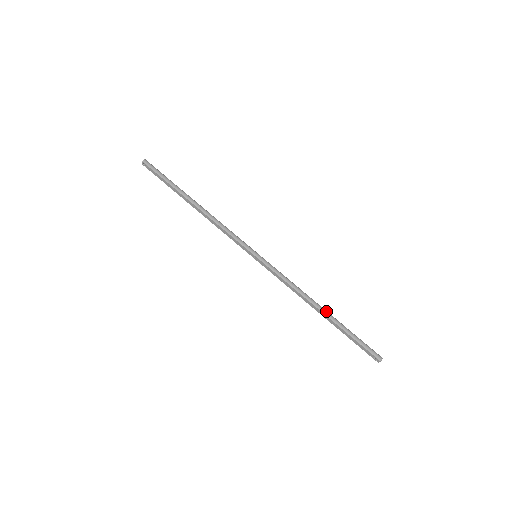
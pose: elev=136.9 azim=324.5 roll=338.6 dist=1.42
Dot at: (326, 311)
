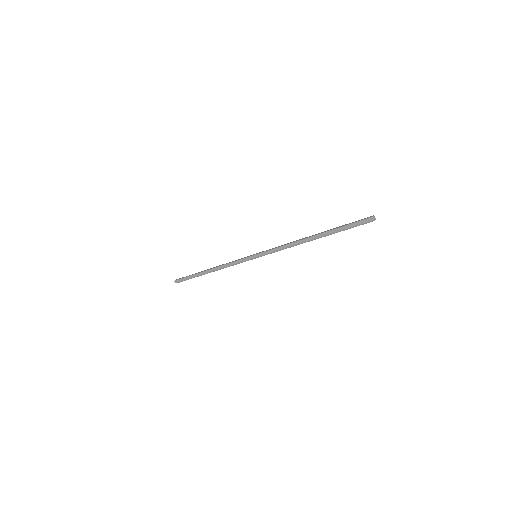
Dot at: (314, 237)
